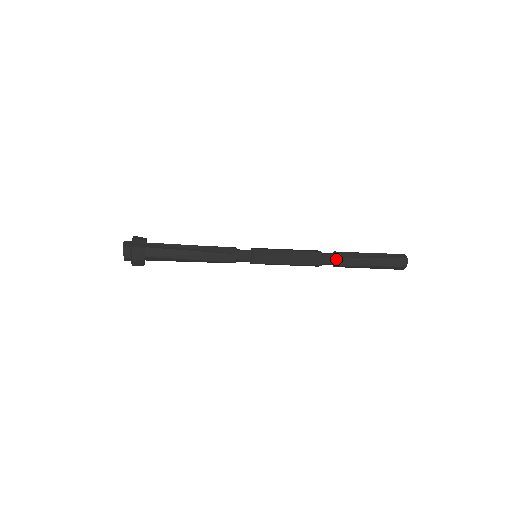
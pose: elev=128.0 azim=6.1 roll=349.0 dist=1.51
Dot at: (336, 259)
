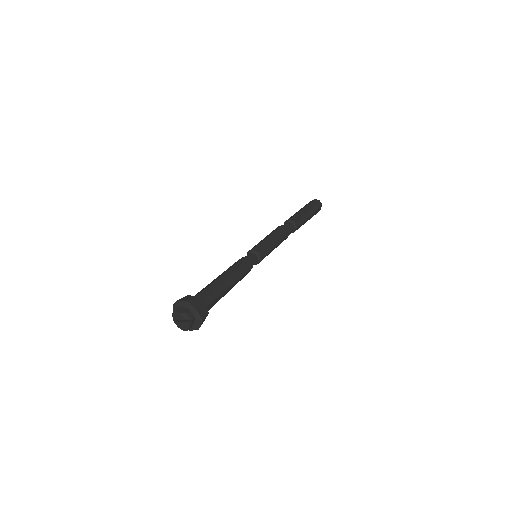
Dot at: (295, 229)
